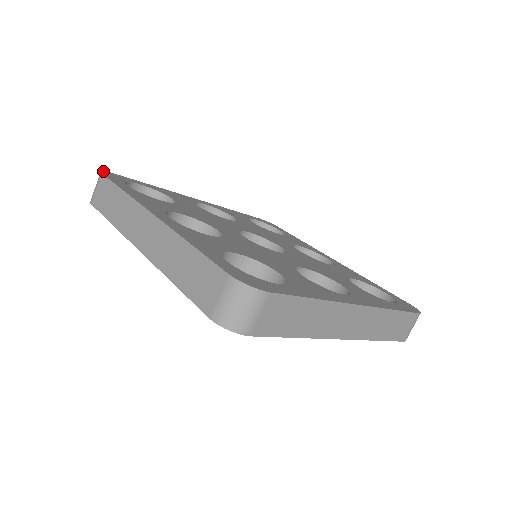
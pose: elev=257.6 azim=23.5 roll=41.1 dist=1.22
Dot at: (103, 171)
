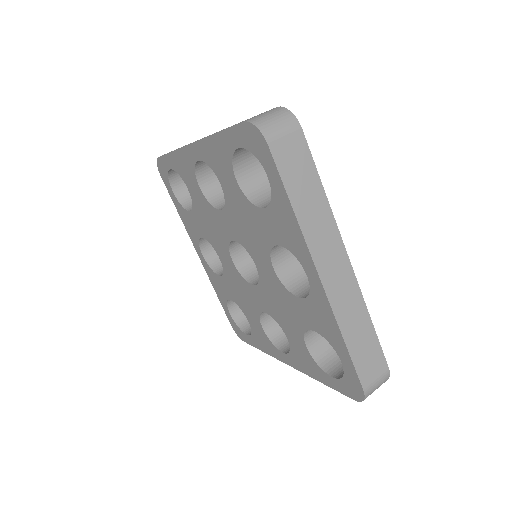
Dot at: occluded
